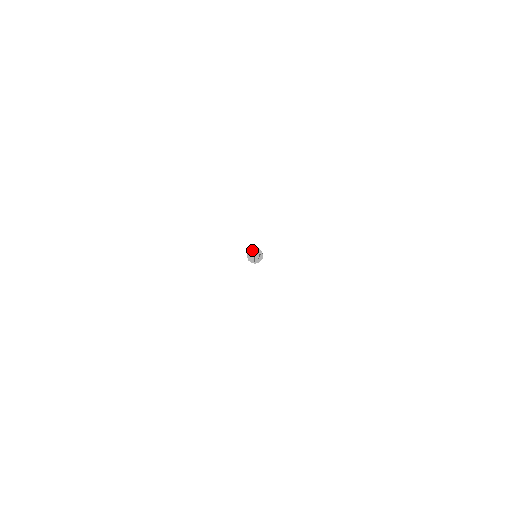
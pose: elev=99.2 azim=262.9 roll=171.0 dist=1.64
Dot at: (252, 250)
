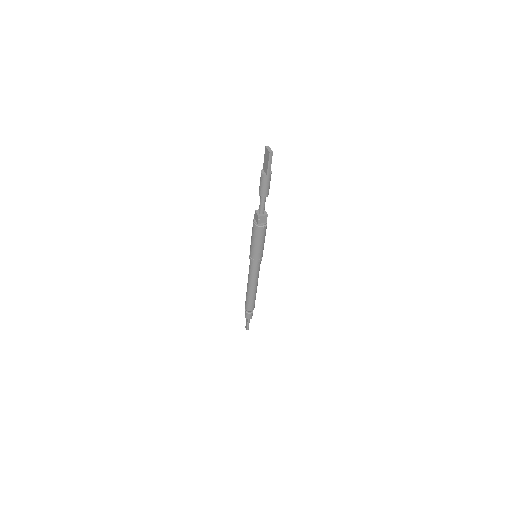
Dot at: (267, 147)
